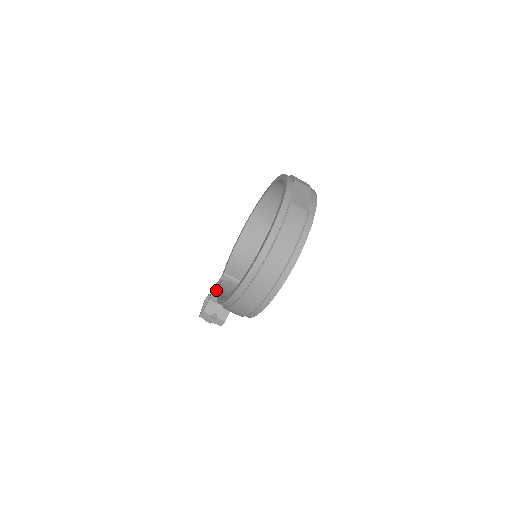
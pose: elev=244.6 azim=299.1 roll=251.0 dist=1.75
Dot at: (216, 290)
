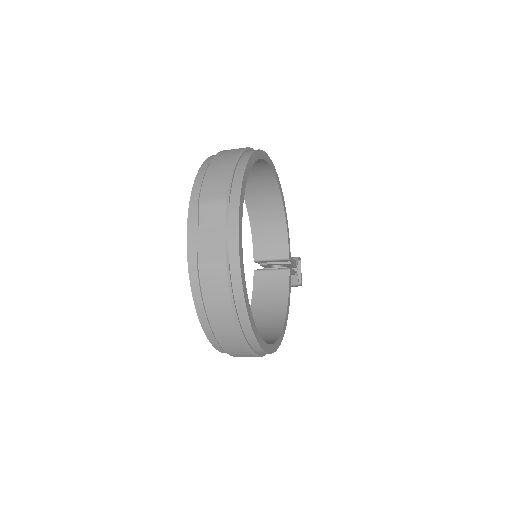
Dot at: occluded
